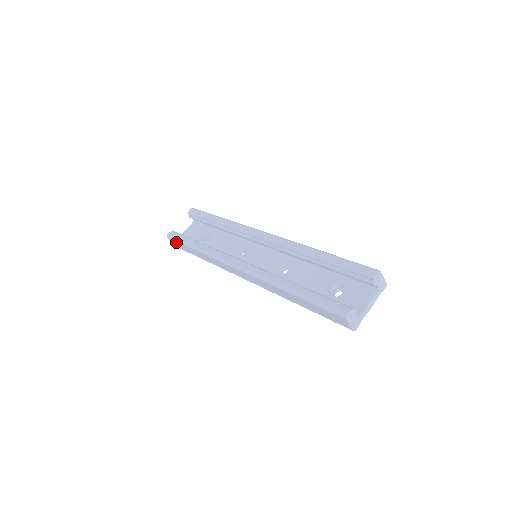
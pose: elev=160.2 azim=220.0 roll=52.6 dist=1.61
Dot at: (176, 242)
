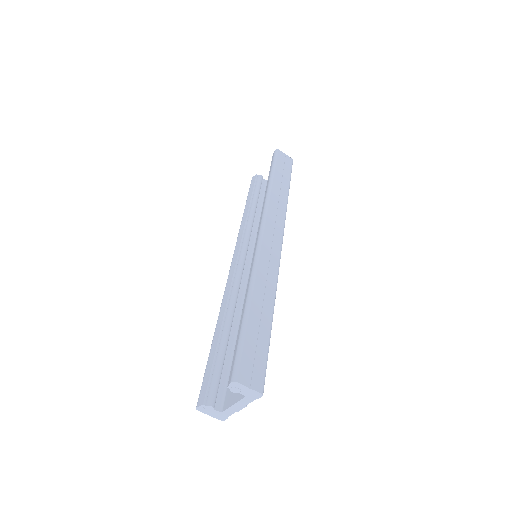
Dot at: occluded
